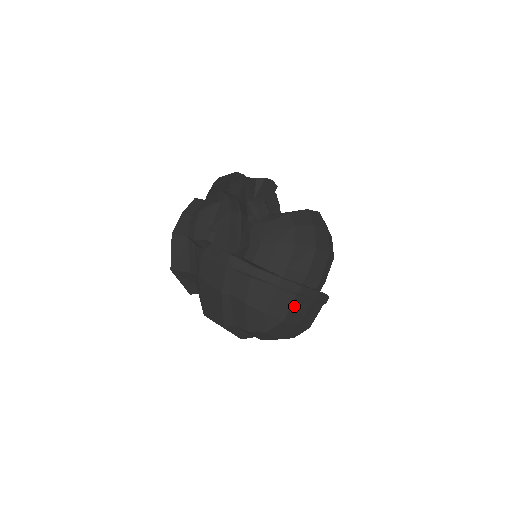
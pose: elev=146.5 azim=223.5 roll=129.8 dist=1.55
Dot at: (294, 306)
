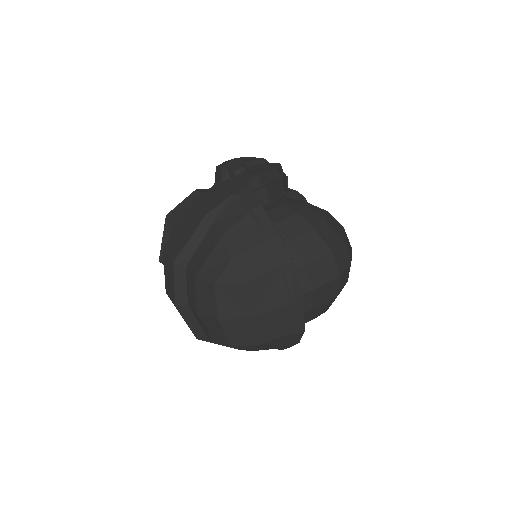
Dot at: (268, 280)
